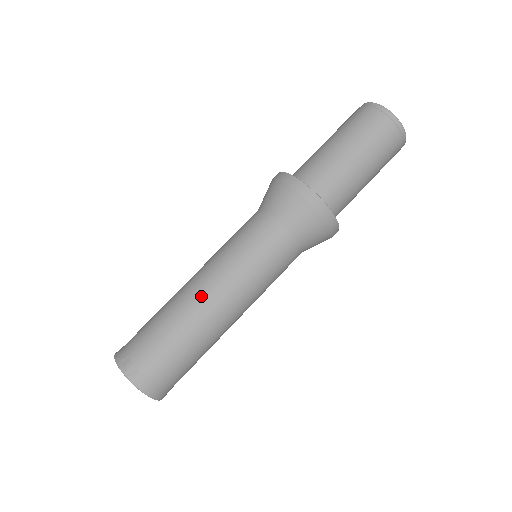
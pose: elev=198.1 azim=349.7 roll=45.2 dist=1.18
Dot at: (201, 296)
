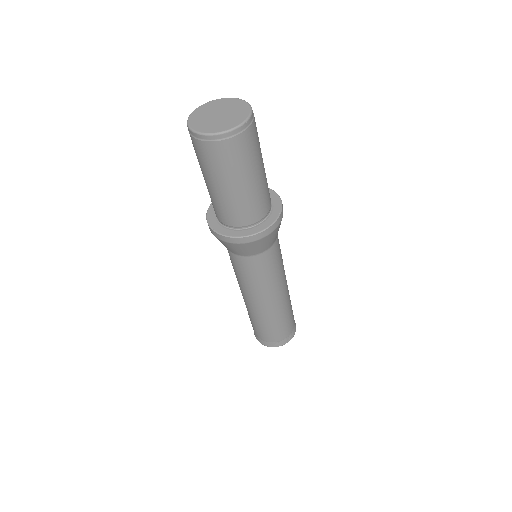
Dot at: (278, 303)
